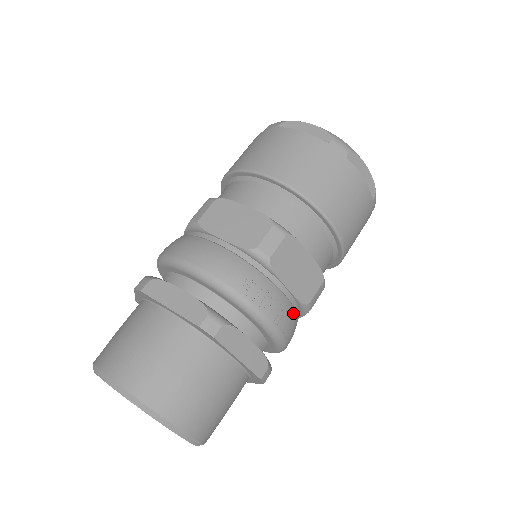
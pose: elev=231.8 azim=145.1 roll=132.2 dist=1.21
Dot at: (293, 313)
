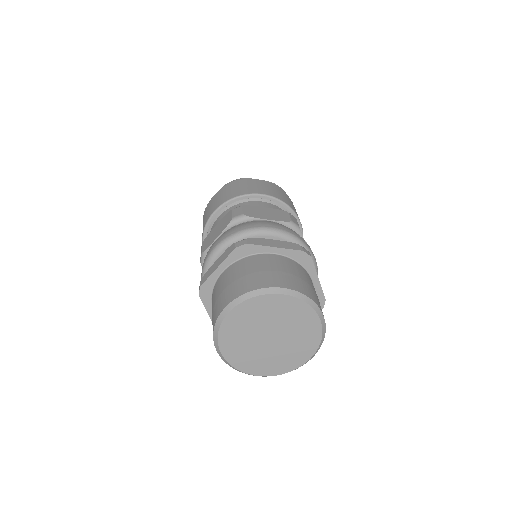
Dot at: occluded
